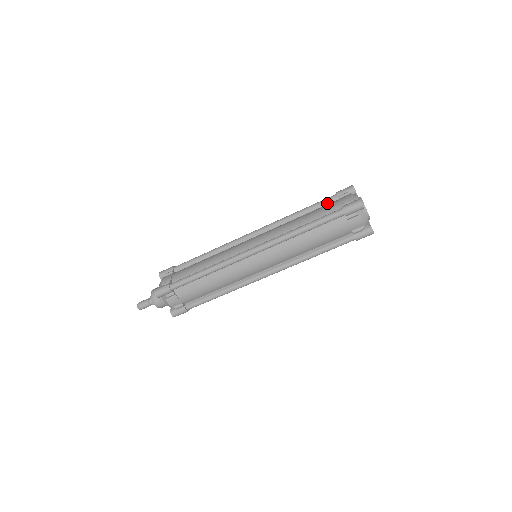
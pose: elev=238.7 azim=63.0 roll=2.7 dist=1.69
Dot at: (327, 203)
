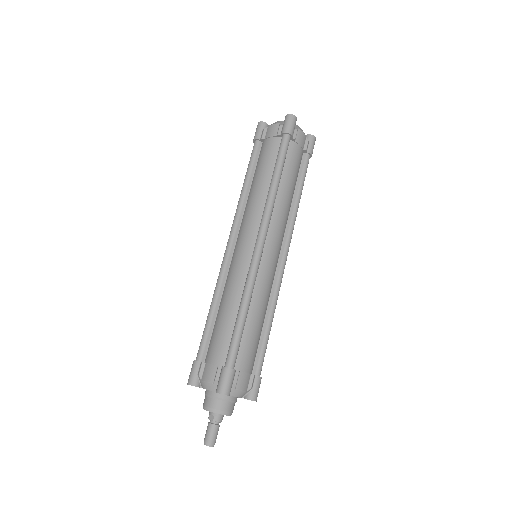
Dot at: (258, 153)
